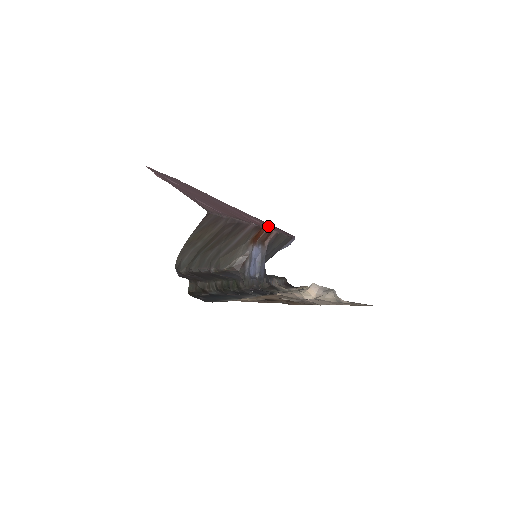
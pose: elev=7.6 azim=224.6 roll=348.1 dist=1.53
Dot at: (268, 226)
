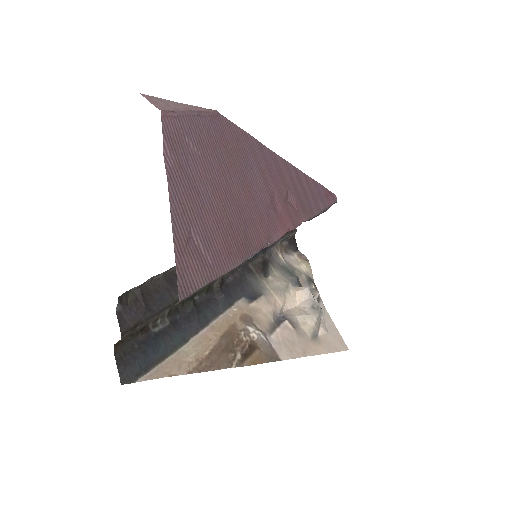
Dot at: (303, 205)
